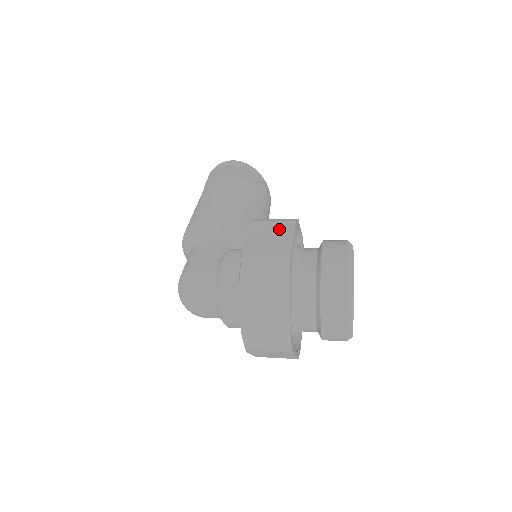
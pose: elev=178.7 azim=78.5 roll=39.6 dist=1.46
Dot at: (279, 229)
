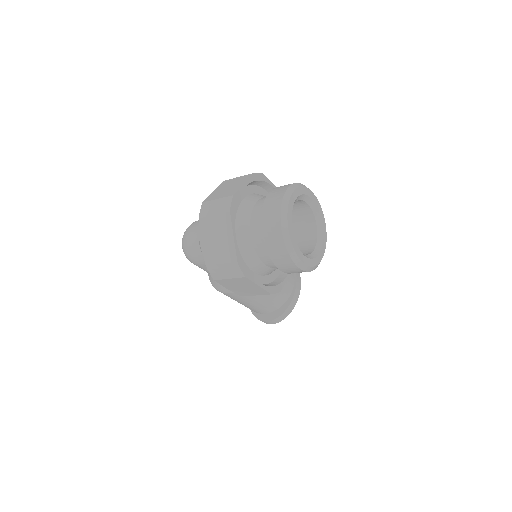
Dot at: occluded
